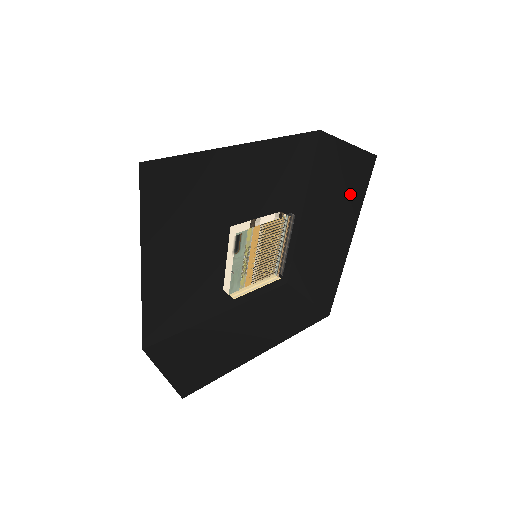
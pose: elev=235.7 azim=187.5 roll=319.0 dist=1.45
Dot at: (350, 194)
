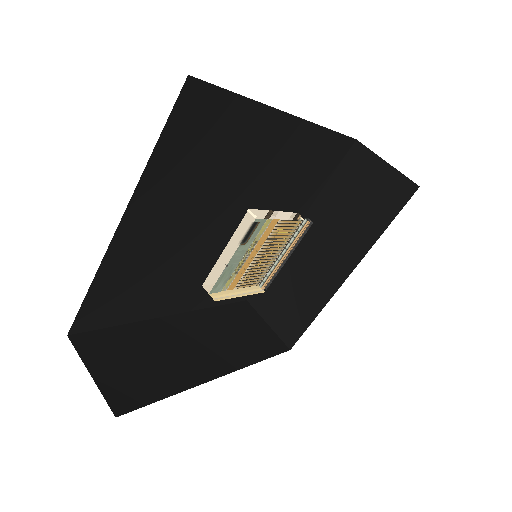
Dot at: (369, 220)
